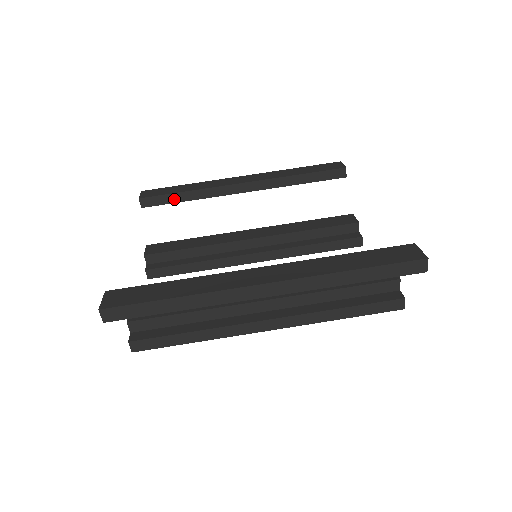
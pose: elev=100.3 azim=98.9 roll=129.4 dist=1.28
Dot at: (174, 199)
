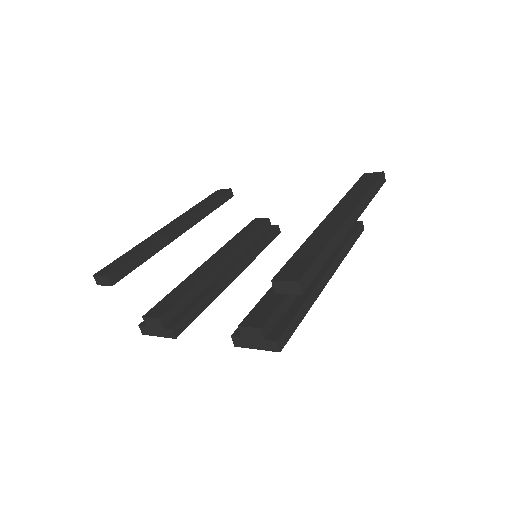
Dot at: (136, 263)
